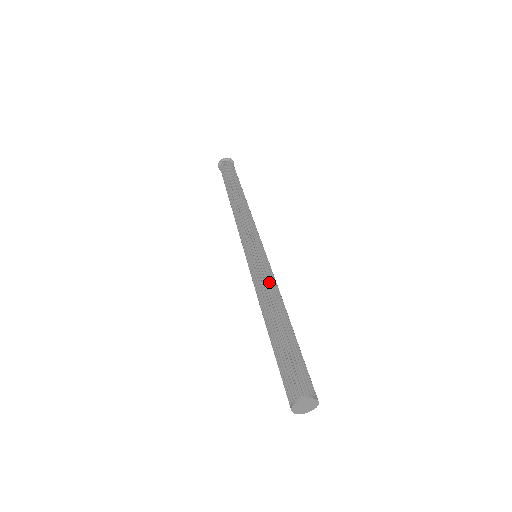
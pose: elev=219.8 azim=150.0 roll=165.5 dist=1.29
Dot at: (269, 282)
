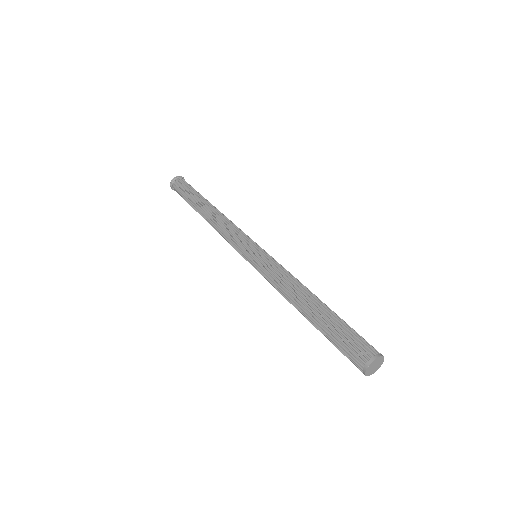
Dot at: (282, 275)
